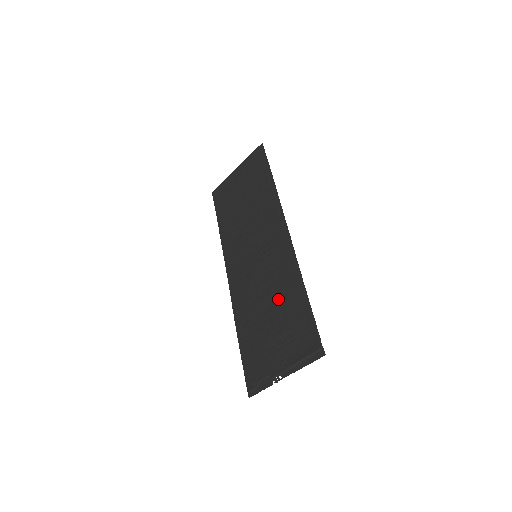
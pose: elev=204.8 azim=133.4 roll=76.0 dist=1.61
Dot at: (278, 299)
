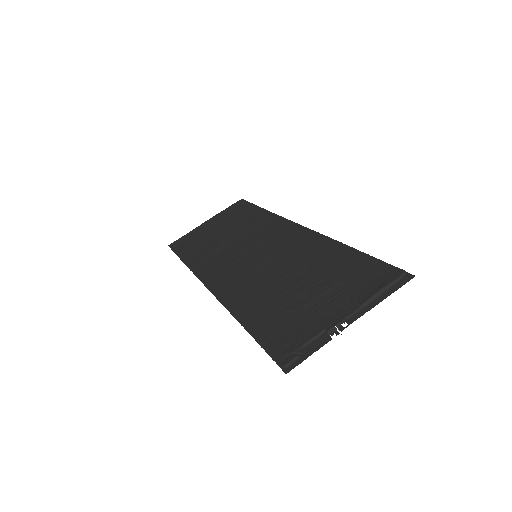
Dot at: (308, 267)
